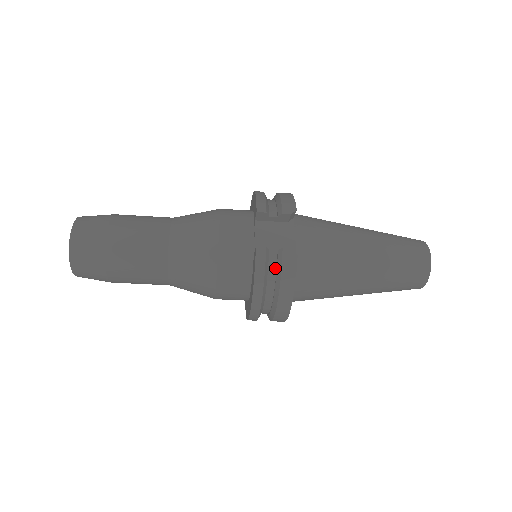
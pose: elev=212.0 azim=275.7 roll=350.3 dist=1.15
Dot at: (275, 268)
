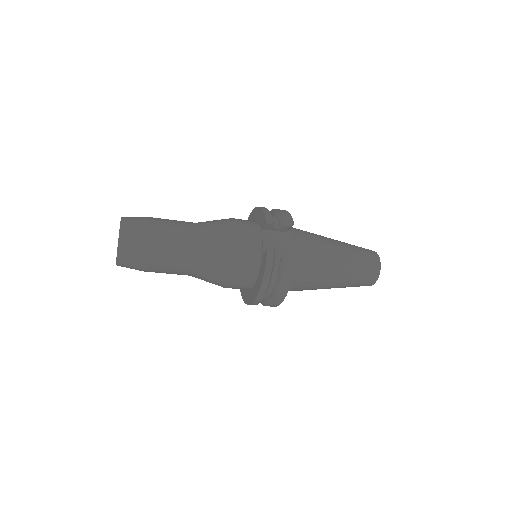
Dot at: (278, 266)
